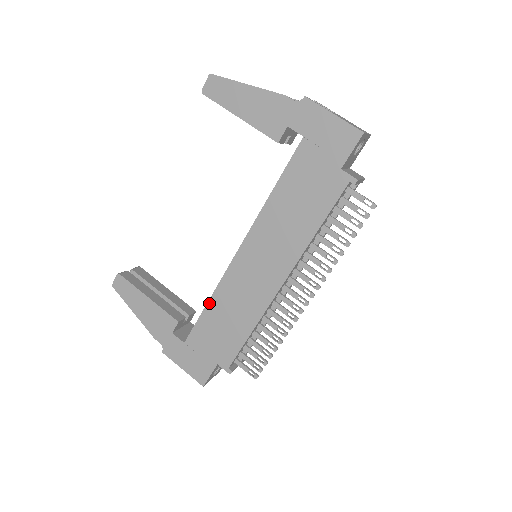
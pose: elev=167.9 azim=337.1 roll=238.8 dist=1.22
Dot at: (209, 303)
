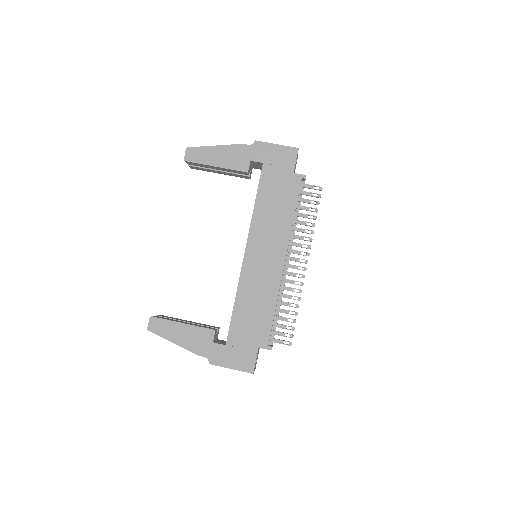
Dot at: (236, 302)
